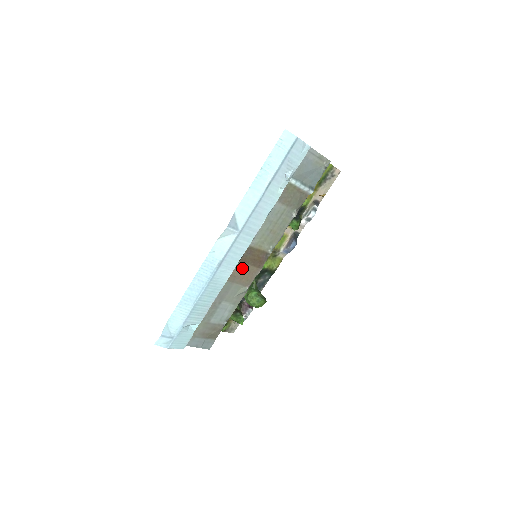
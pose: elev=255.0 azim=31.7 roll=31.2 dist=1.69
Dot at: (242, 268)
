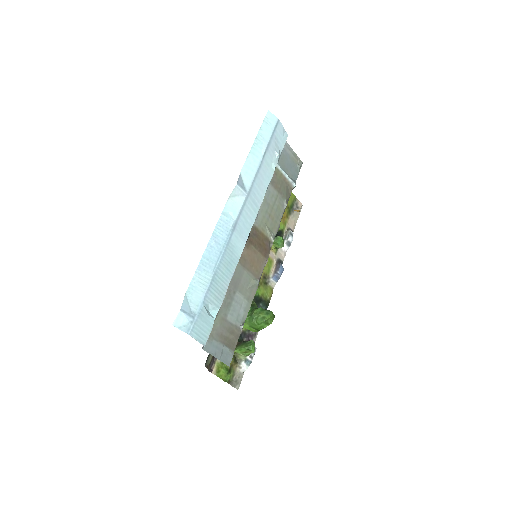
Dot at: (250, 252)
